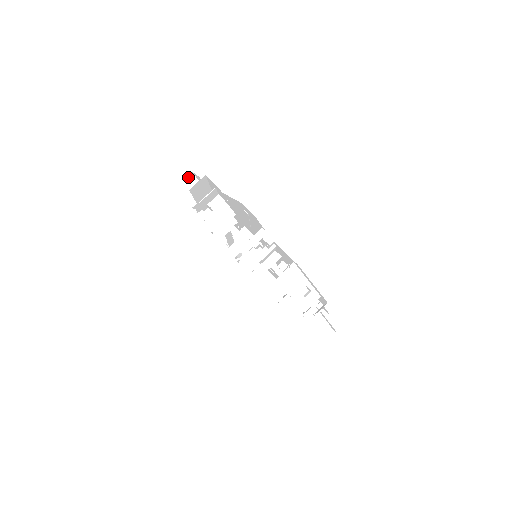
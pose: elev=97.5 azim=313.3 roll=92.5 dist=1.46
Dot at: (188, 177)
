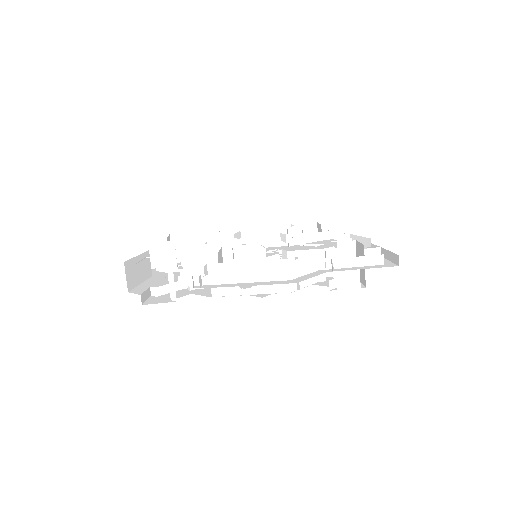
Dot at: occluded
